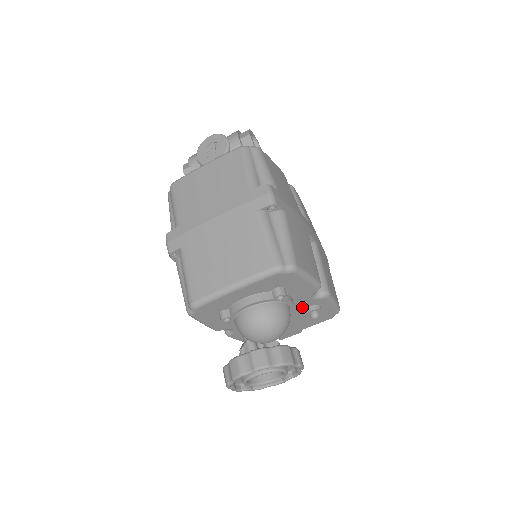
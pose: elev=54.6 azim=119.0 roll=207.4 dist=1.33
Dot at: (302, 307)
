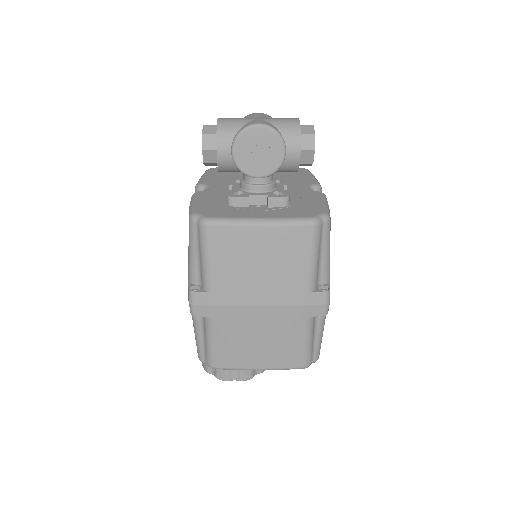
Dot at: occluded
